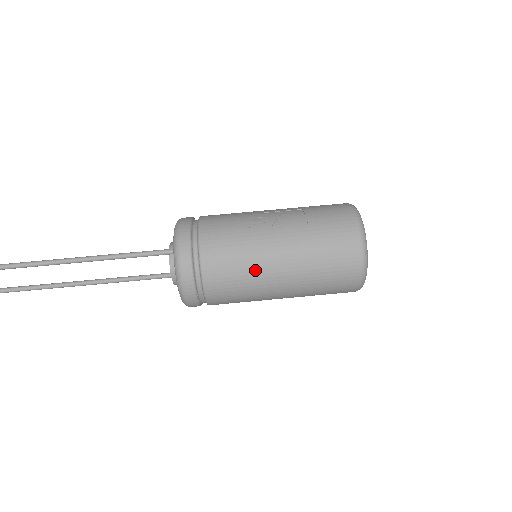
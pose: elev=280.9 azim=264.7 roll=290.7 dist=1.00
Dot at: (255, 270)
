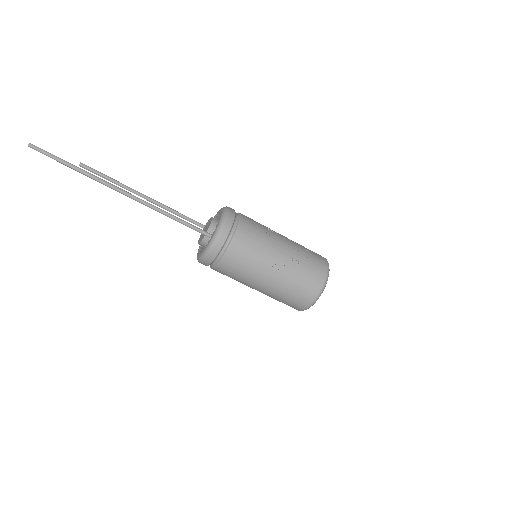
Dot at: (246, 281)
